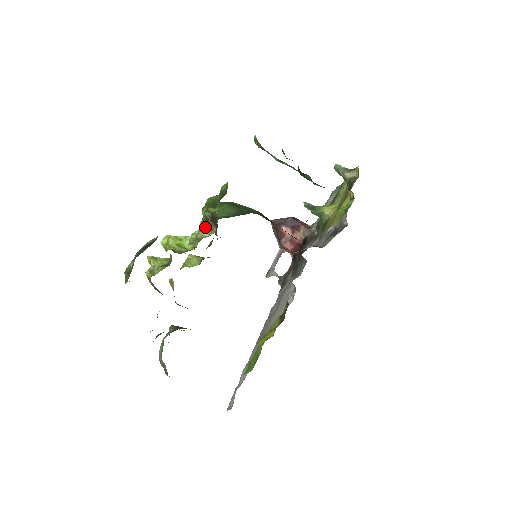
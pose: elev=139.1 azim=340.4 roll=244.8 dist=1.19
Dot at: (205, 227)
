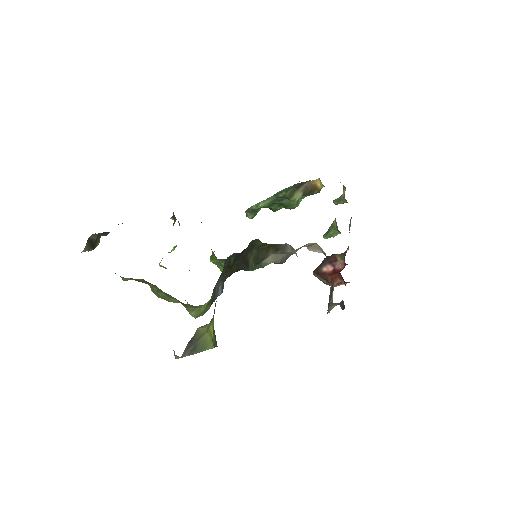
Dot at: occluded
